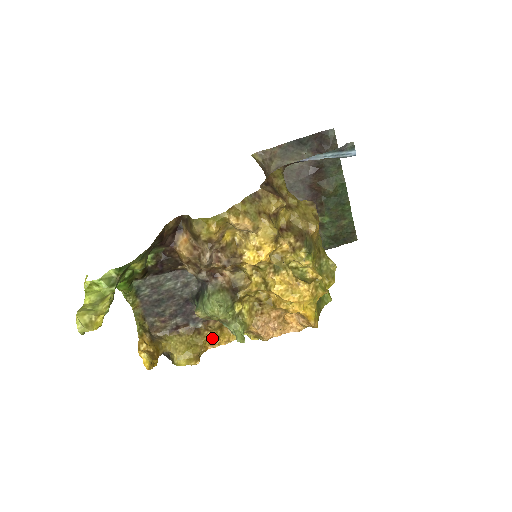
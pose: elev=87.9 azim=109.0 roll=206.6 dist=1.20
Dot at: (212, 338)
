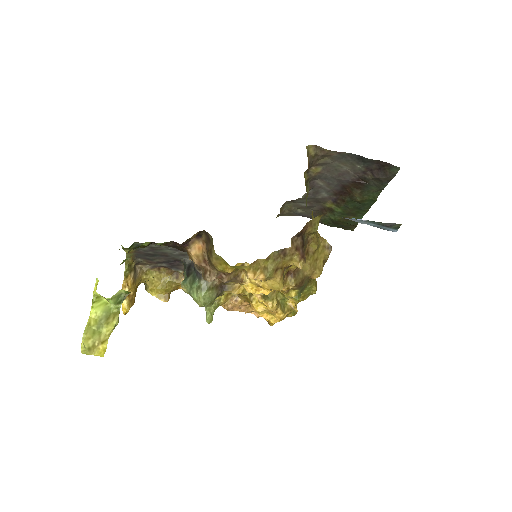
Dot at: occluded
